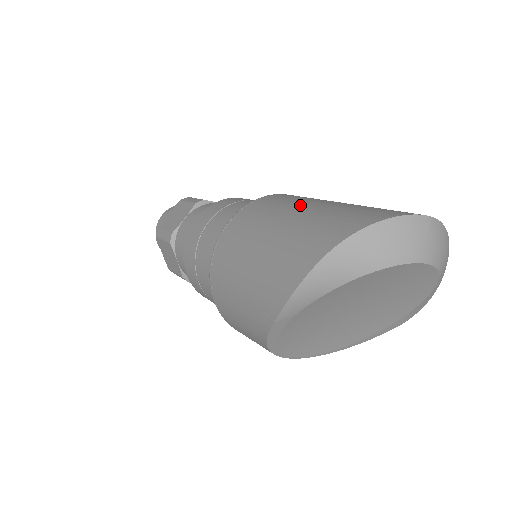
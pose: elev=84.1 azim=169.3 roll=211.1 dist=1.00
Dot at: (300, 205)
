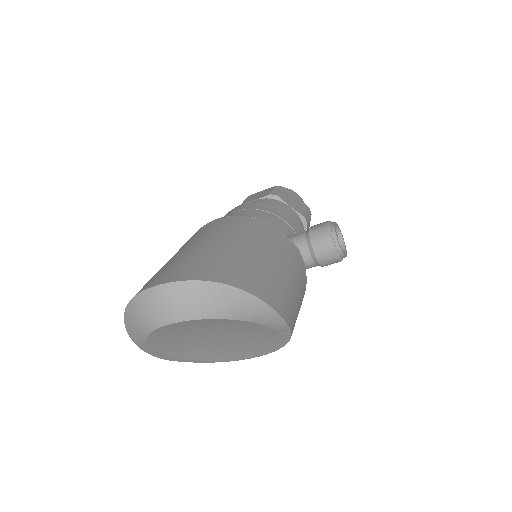
Dot at: occluded
